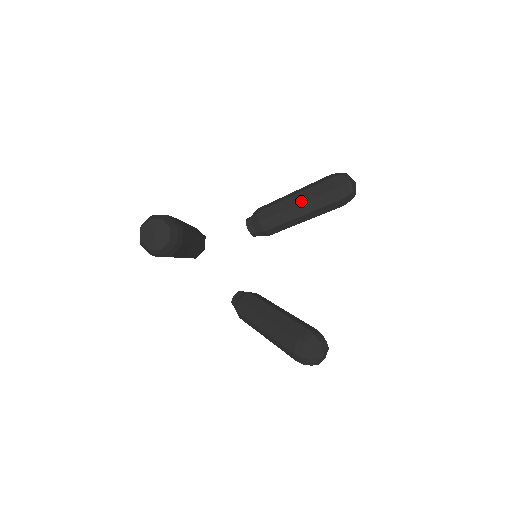
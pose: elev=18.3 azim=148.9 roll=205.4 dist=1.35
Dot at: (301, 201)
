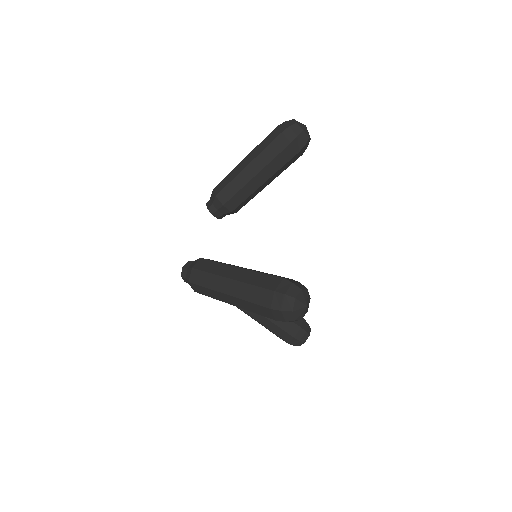
Dot at: occluded
